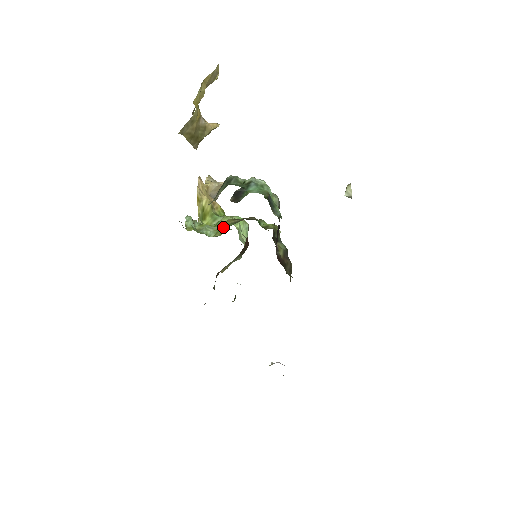
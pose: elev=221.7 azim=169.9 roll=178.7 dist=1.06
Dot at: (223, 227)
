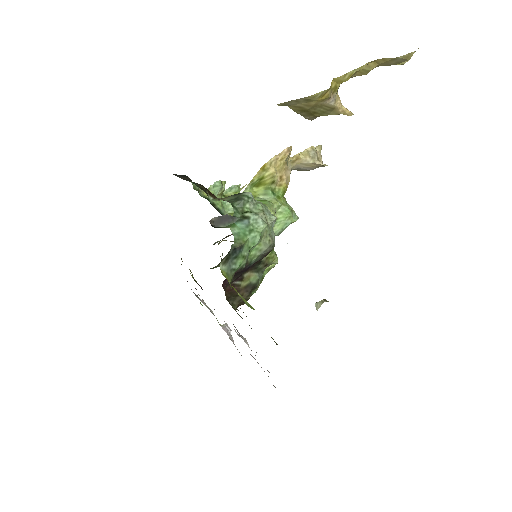
Dot at: occluded
